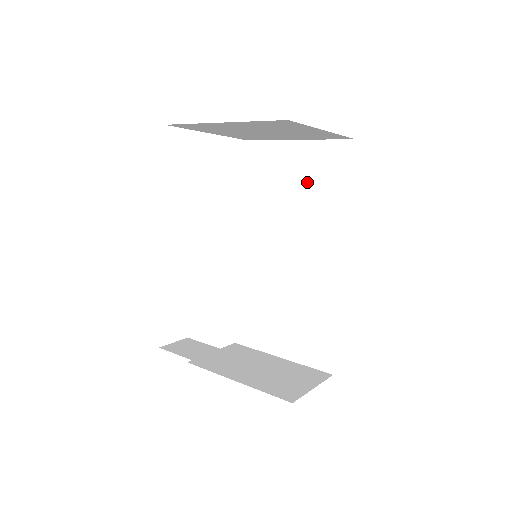
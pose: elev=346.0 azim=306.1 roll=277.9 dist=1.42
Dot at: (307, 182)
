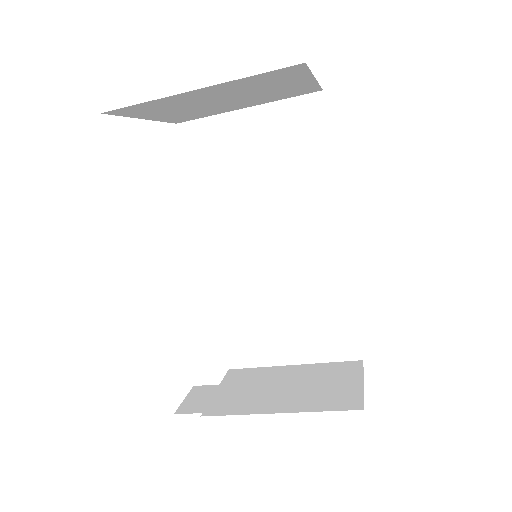
Dot at: (274, 154)
